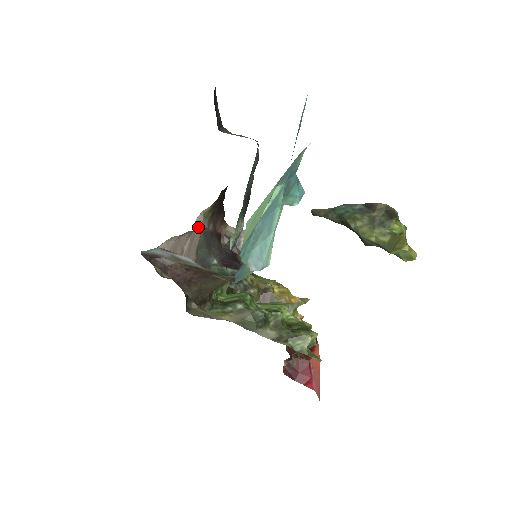
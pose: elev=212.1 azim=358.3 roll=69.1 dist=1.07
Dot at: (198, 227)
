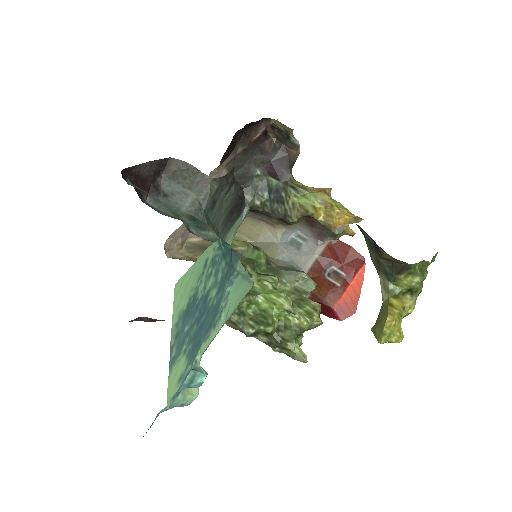
Dot at: (215, 176)
